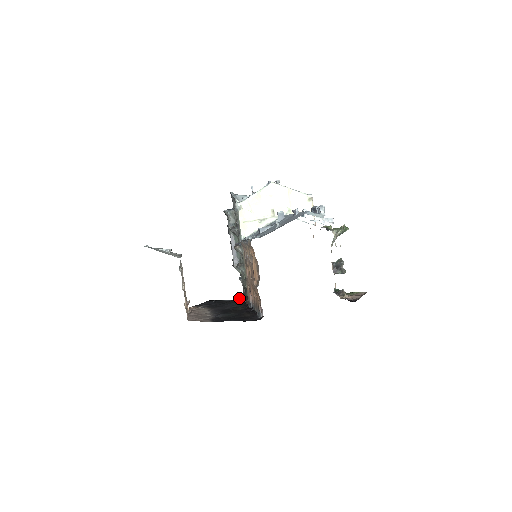
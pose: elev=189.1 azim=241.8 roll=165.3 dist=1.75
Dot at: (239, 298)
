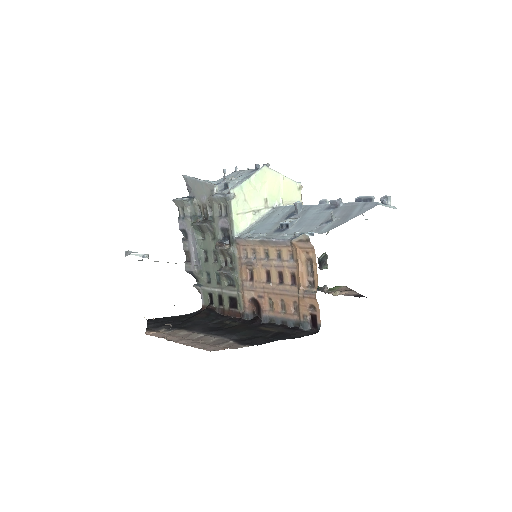
Dot at: (209, 311)
